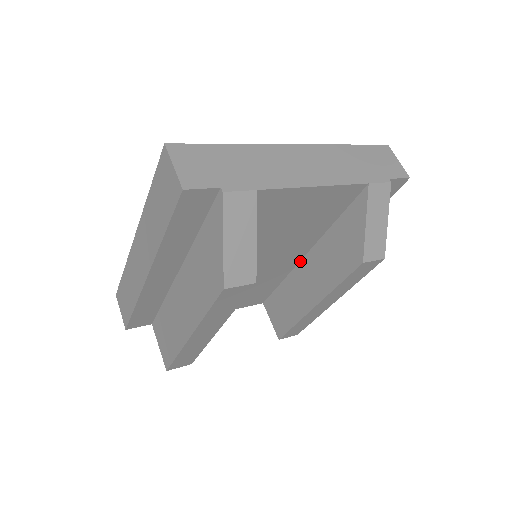
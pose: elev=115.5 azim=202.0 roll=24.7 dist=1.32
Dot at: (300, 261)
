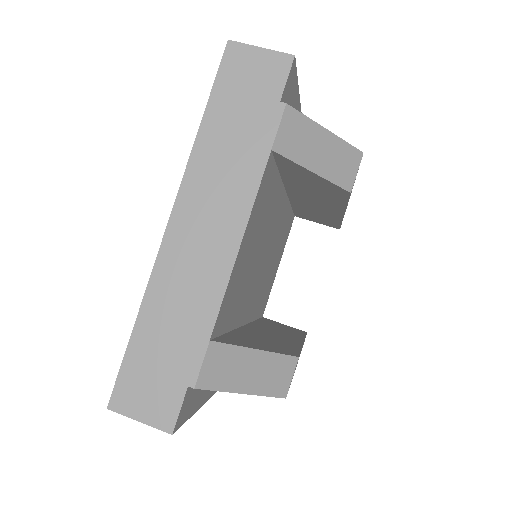
Dot at: (288, 197)
